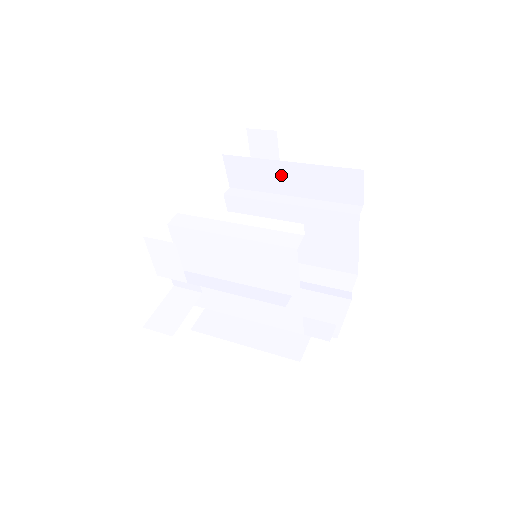
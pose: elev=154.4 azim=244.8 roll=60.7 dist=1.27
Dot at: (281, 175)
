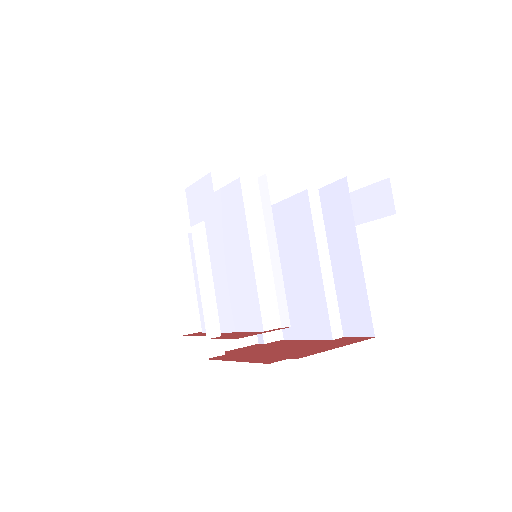
Dot at: (346, 248)
